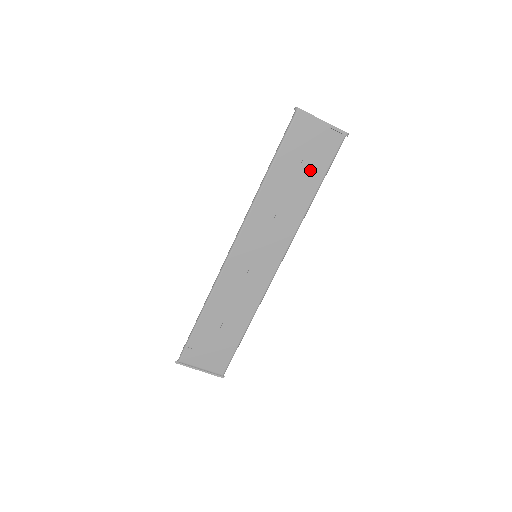
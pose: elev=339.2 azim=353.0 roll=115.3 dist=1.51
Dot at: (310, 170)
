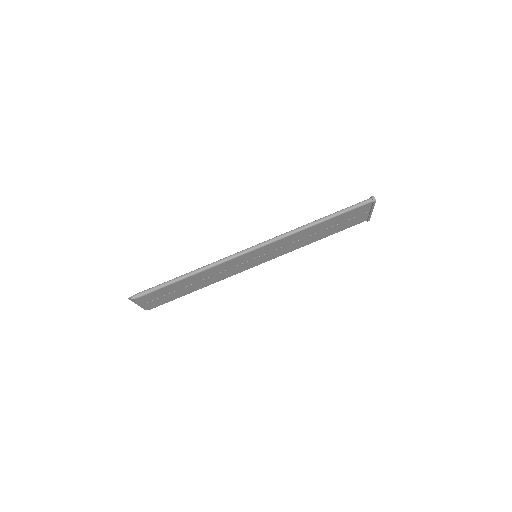
Dot at: (336, 228)
